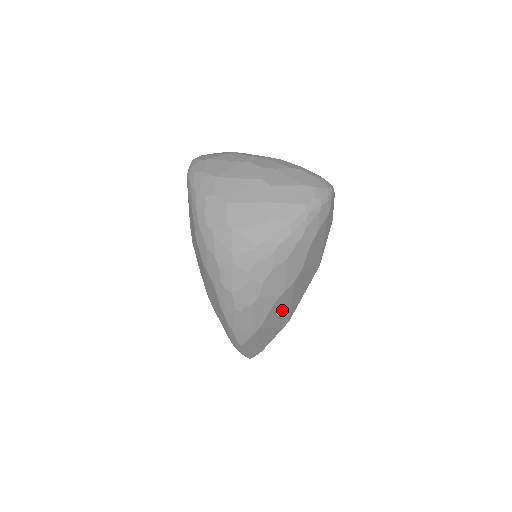
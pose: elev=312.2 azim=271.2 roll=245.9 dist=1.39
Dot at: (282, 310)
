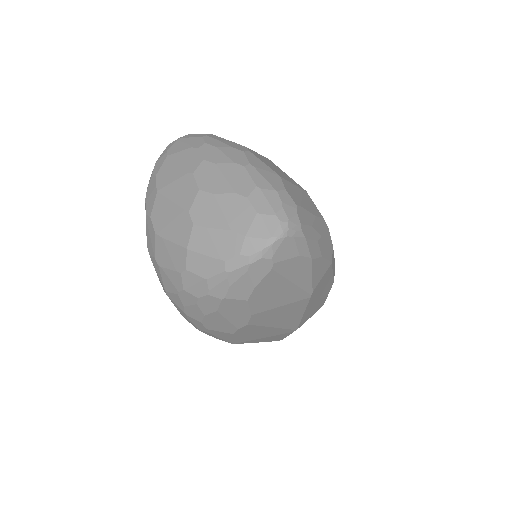
Dot at: (262, 331)
